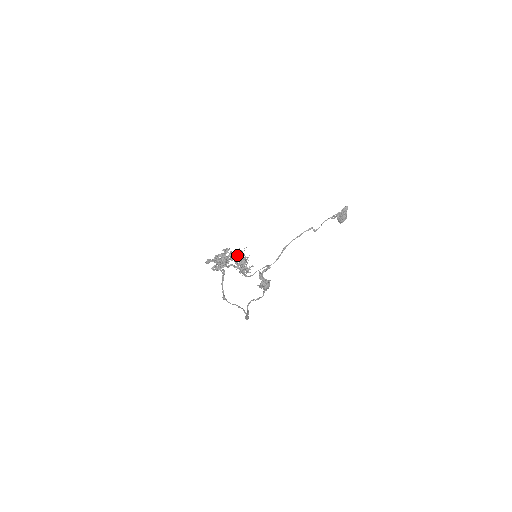
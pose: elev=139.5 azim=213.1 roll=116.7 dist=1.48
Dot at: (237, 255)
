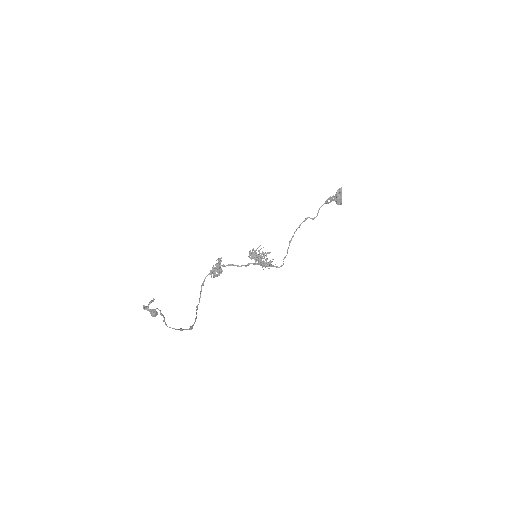
Dot at: (253, 254)
